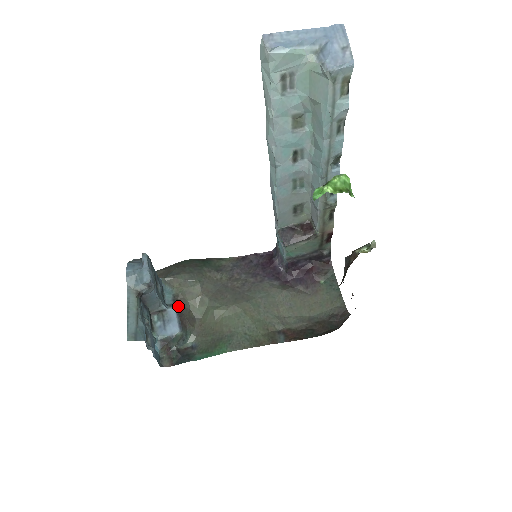
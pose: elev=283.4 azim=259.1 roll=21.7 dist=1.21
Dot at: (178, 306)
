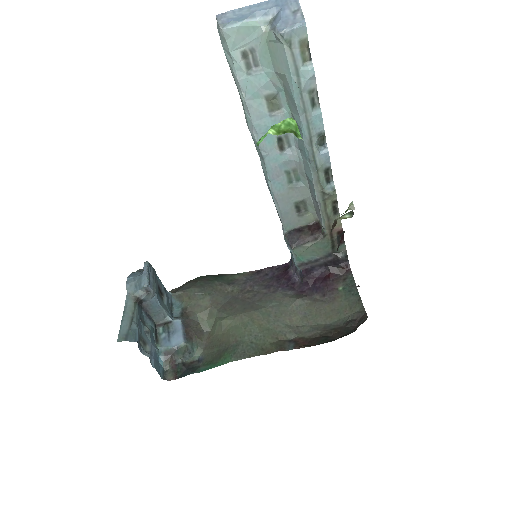
Dot at: (185, 318)
